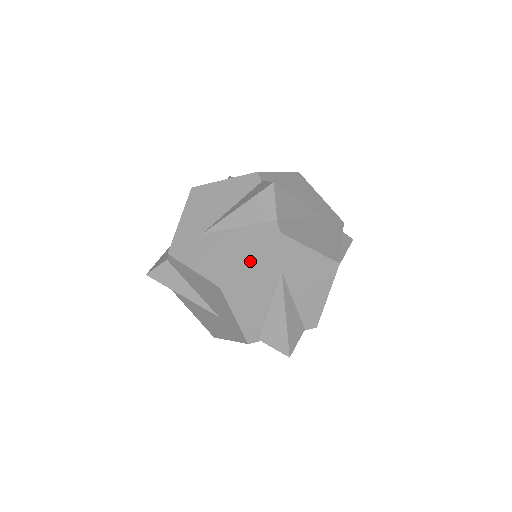
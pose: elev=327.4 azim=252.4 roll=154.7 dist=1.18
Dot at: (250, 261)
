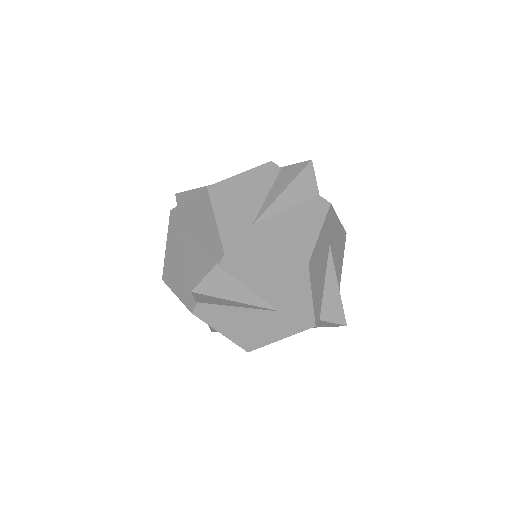
Dot at: (320, 233)
